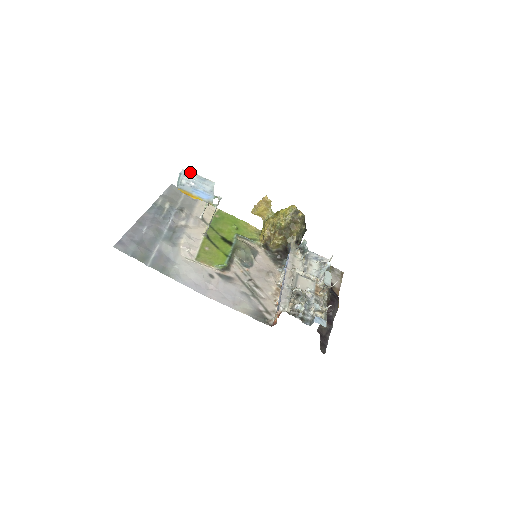
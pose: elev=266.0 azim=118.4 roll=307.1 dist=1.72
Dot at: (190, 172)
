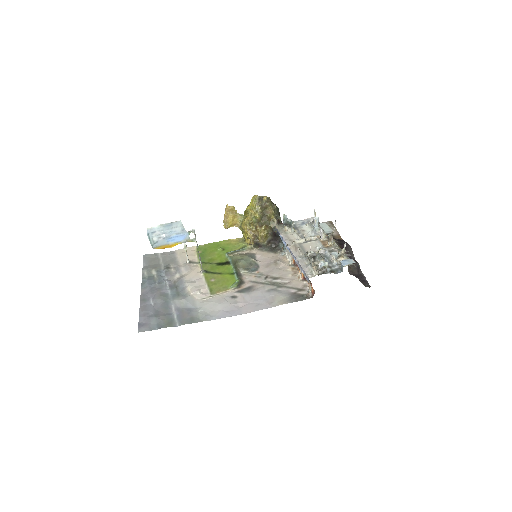
Dot at: (155, 227)
